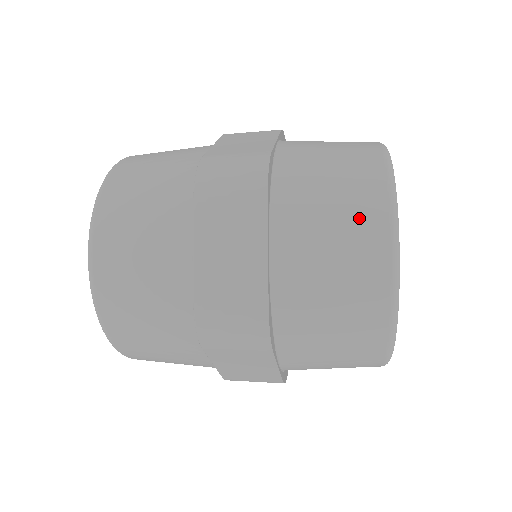
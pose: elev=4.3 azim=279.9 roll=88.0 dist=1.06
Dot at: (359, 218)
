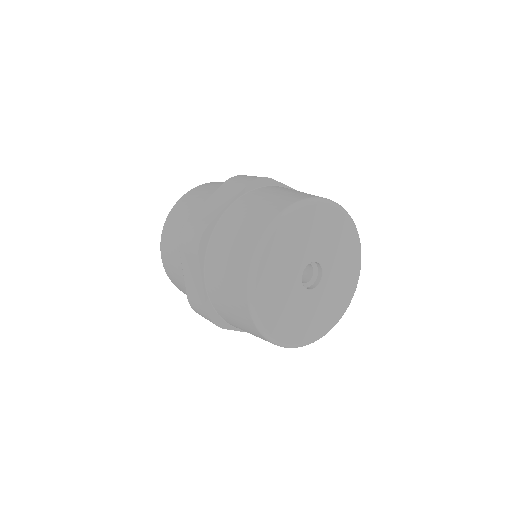
Dot at: (235, 278)
